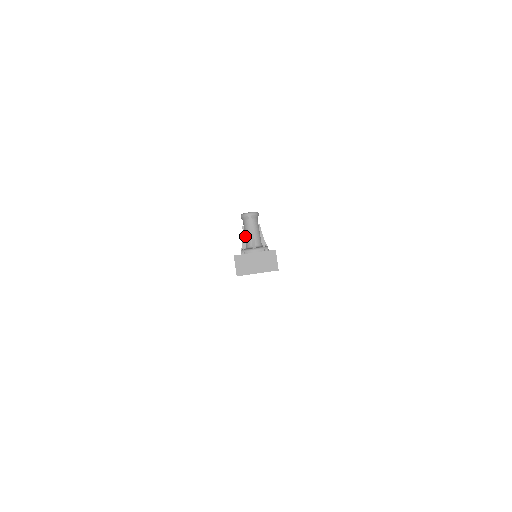
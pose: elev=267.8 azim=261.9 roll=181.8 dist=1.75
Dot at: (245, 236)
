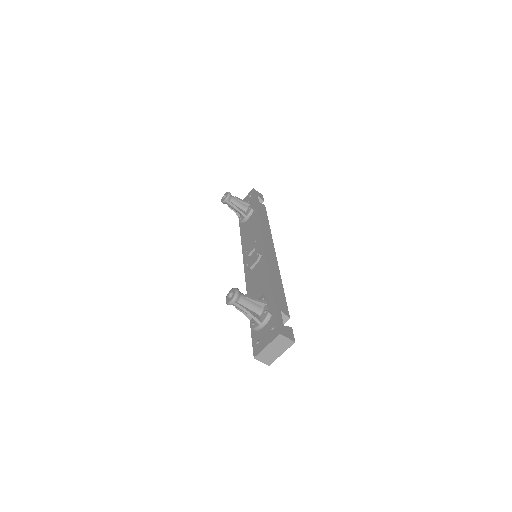
Dot at: (244, 312)
